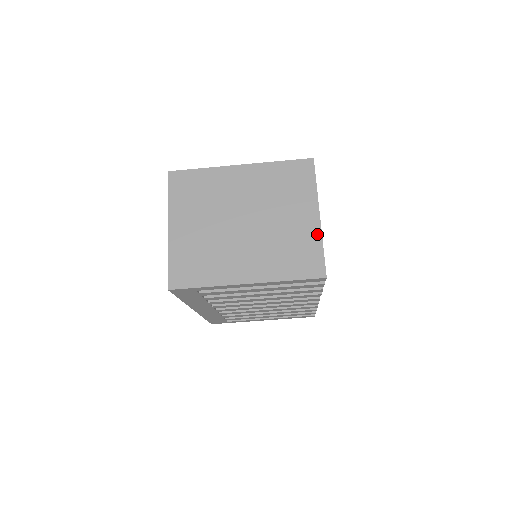
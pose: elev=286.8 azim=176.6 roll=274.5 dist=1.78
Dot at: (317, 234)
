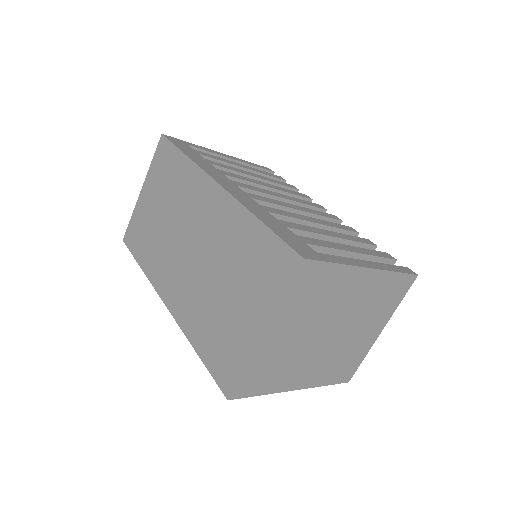
Dot at: (369, 348)
